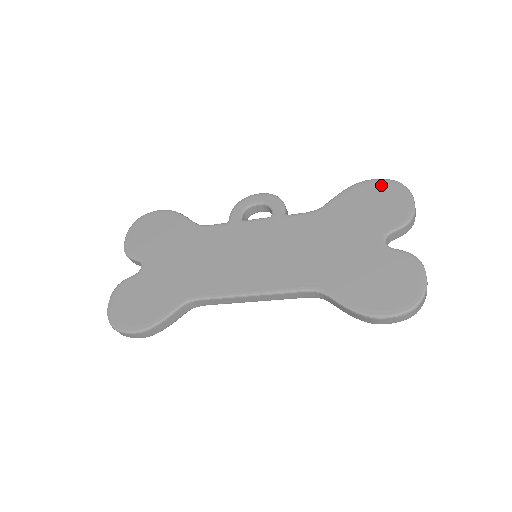
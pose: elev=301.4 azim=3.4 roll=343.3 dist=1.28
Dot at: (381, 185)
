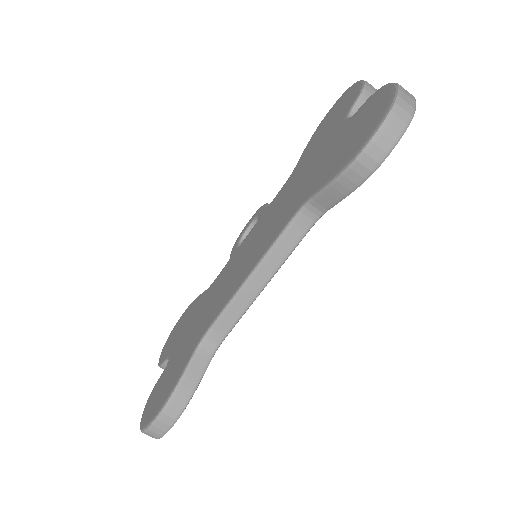
Dot at: (333, 108)
